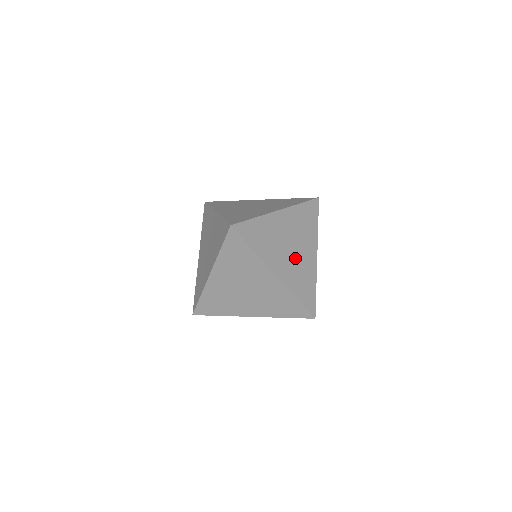
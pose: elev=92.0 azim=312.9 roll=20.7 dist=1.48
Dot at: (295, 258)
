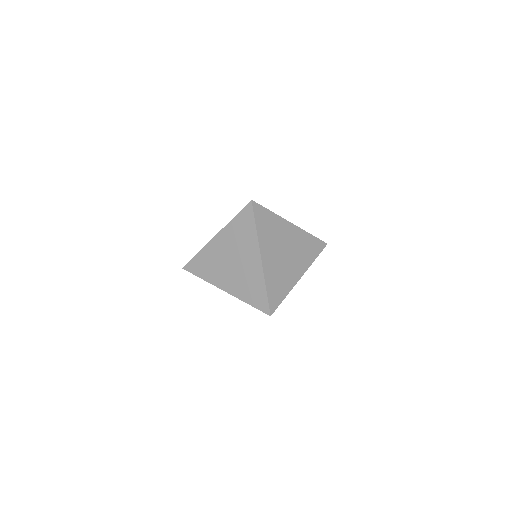
Dot at: (283, 263)
